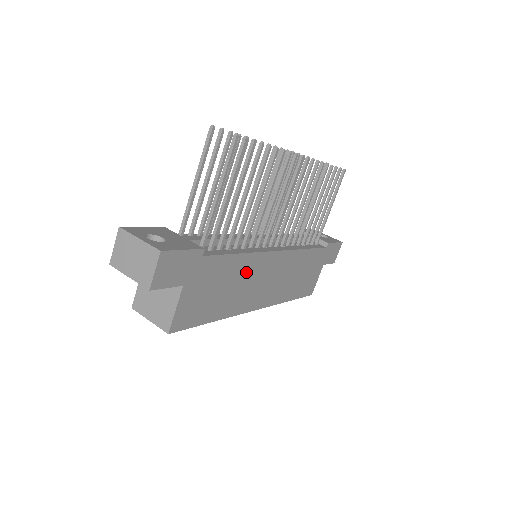
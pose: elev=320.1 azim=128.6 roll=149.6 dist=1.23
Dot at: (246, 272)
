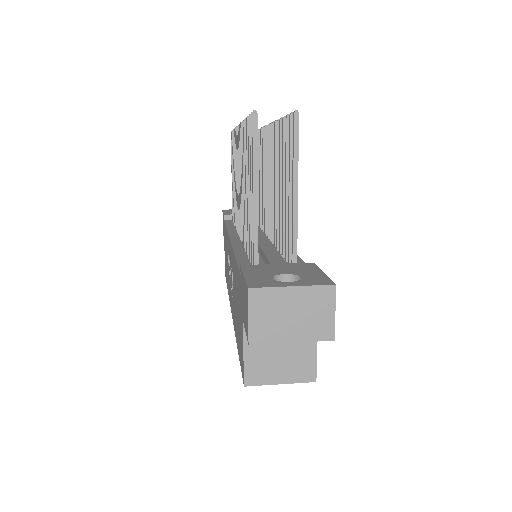
Dot at: occluded
